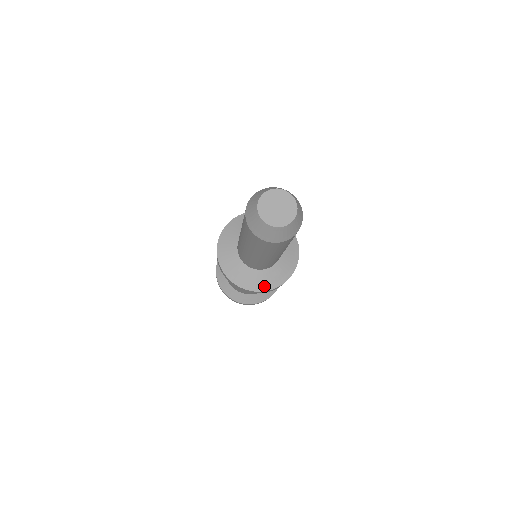
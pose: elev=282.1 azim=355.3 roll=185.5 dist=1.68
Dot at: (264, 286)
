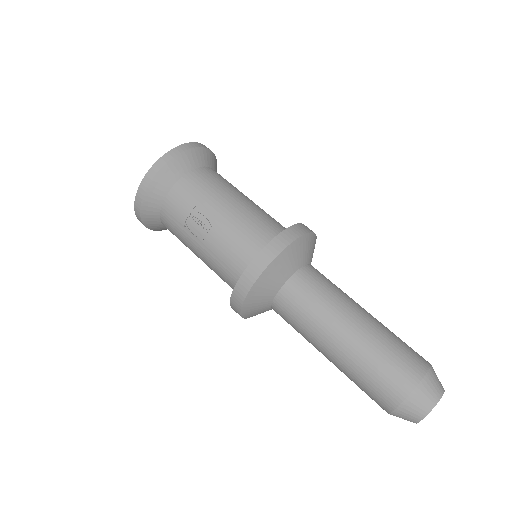
Dot at: occluded
